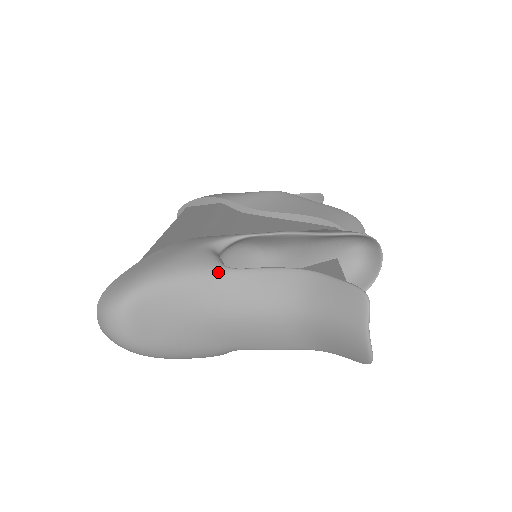
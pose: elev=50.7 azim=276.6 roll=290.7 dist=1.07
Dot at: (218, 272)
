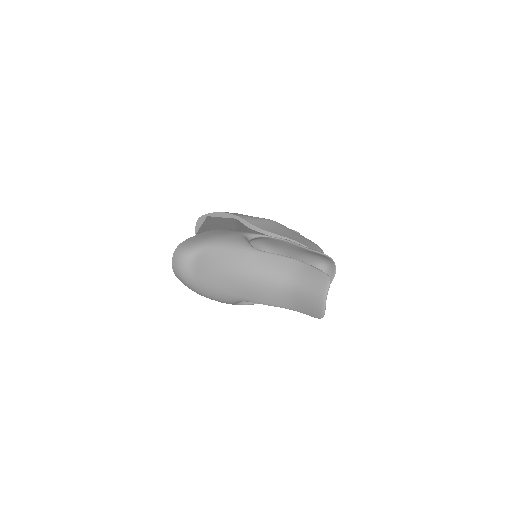
Dot at: (249, 249)
